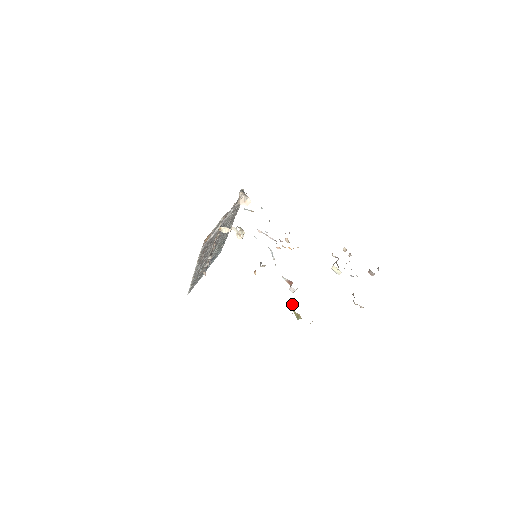
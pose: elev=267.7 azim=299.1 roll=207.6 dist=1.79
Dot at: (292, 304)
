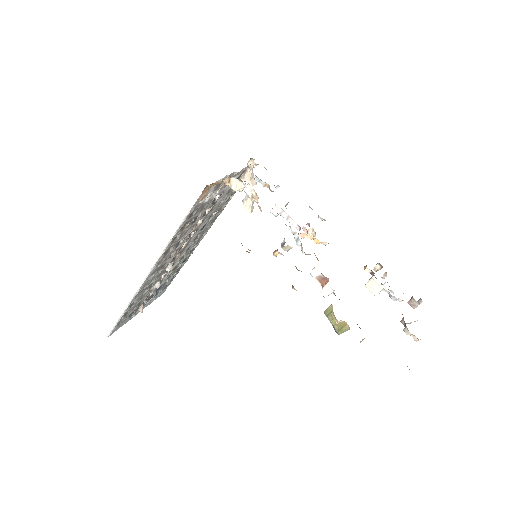
Dot at: (332, 307)
